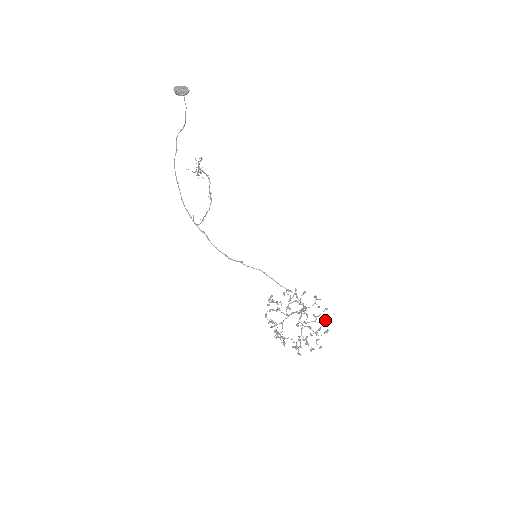
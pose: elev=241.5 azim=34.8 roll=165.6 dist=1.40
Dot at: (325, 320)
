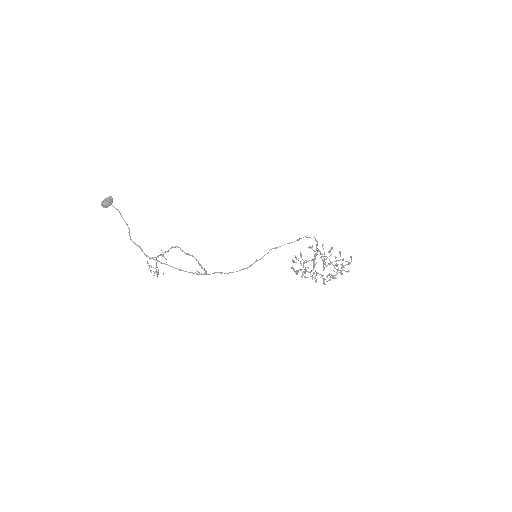
Dot at: (330, 250)
